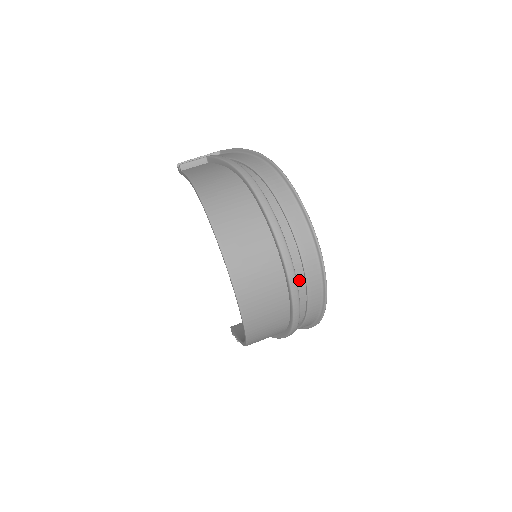
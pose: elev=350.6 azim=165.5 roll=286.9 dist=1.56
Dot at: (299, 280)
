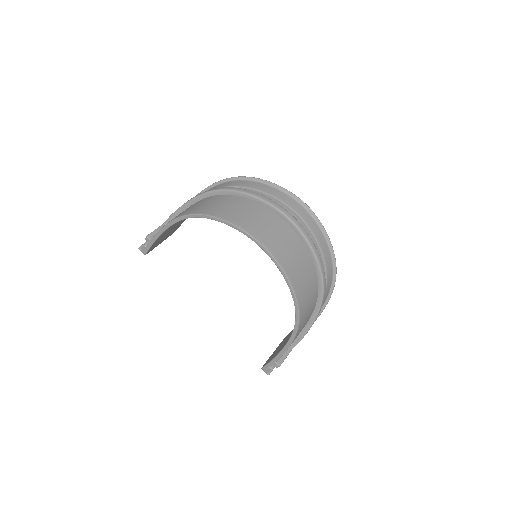
Dot at: occluded
